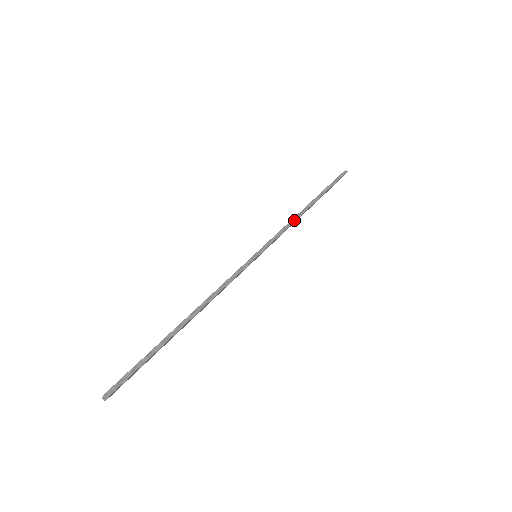
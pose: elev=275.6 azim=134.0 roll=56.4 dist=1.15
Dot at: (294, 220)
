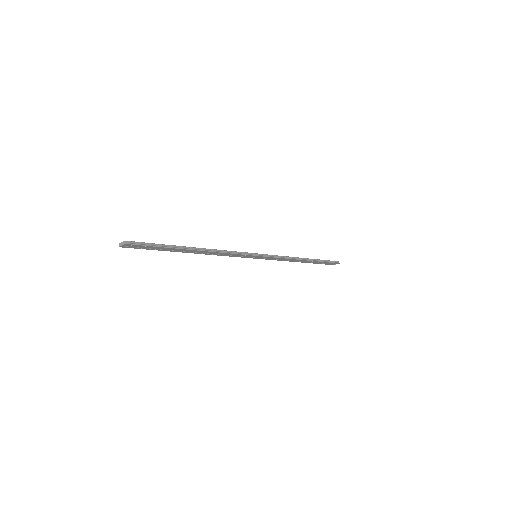
Dot at: (291, 258)
